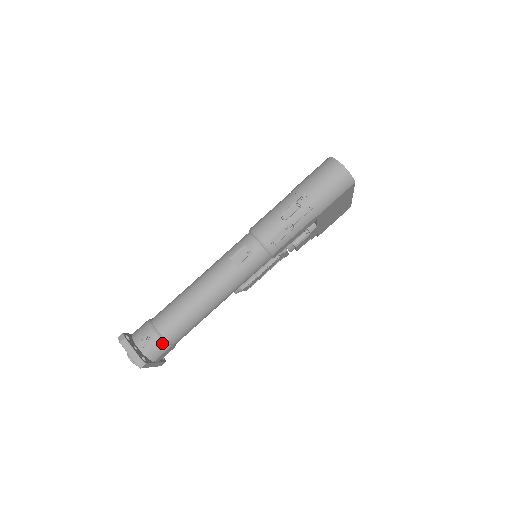
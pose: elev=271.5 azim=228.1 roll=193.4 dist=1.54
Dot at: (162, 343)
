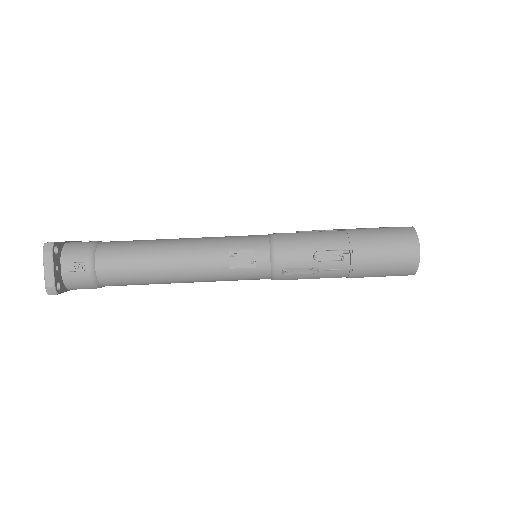
Dot at: (91, 281)
